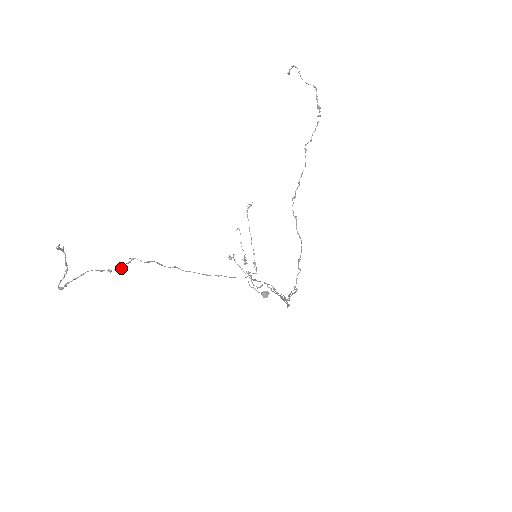
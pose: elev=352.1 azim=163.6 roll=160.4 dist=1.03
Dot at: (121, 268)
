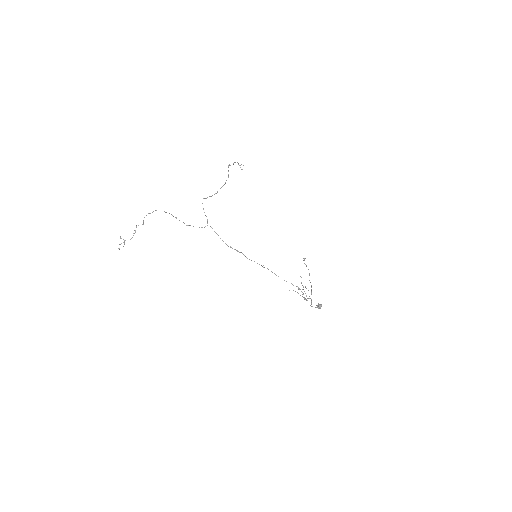
Dot at: (133, 235)
